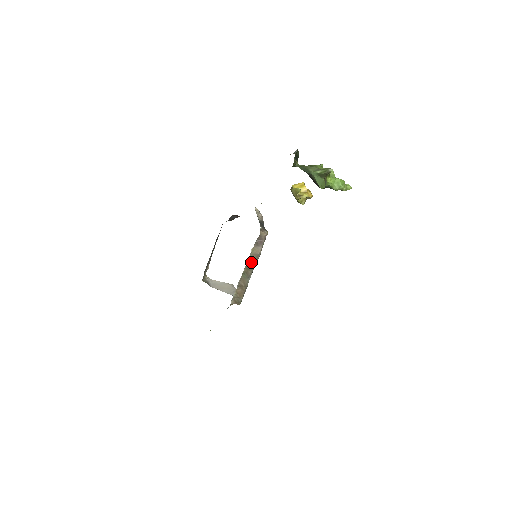
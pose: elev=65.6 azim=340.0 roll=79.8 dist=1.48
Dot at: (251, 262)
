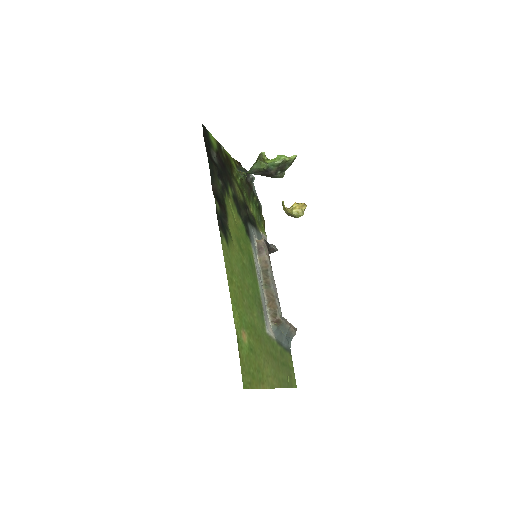
Dot at: (264, 271)
